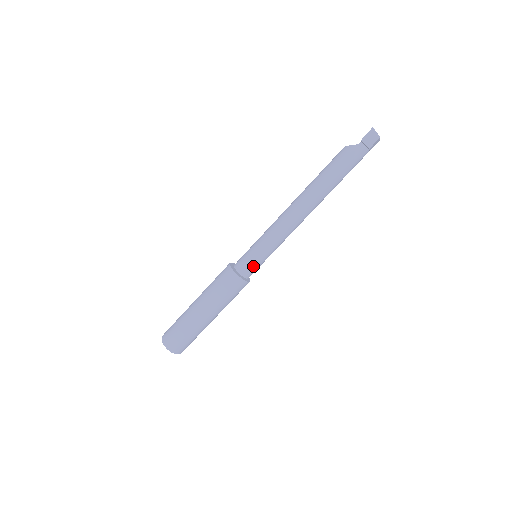
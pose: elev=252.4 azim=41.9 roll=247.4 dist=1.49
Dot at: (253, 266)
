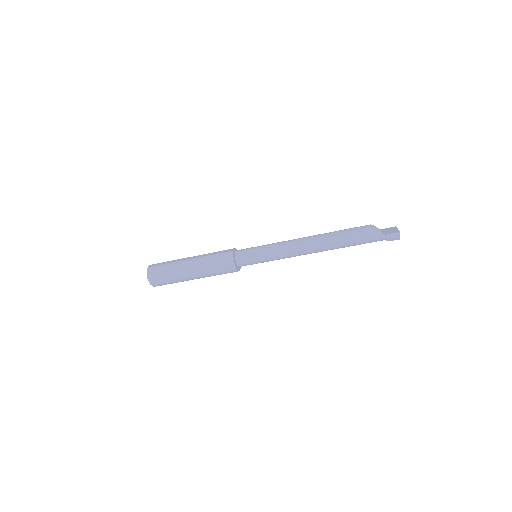
Dot at: (250, 263)
